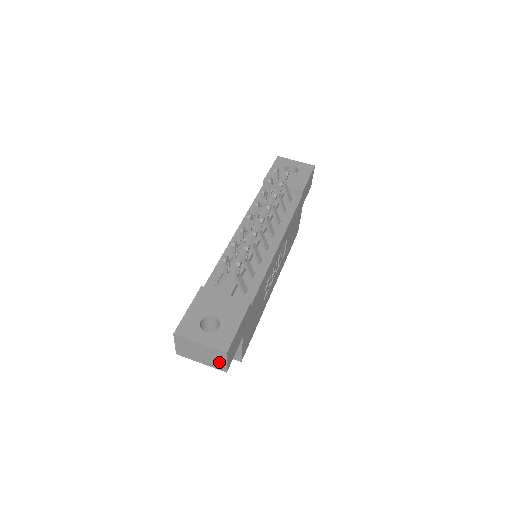
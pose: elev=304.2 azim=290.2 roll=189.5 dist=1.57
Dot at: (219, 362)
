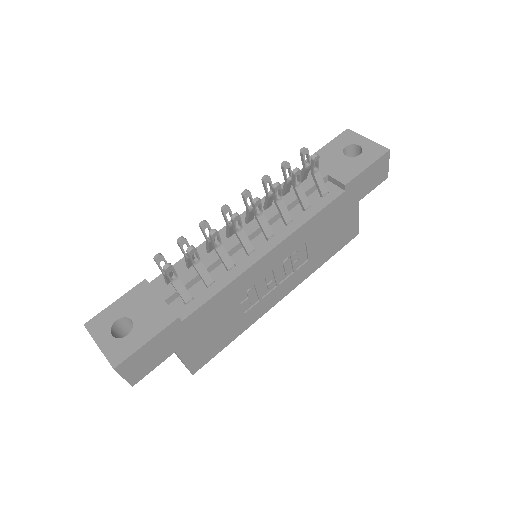
Dot at: occluded
